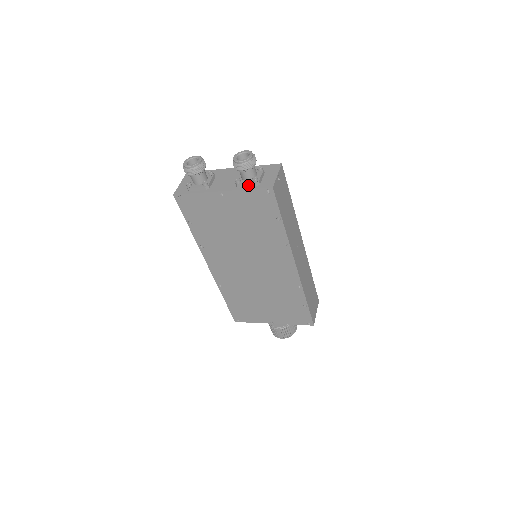
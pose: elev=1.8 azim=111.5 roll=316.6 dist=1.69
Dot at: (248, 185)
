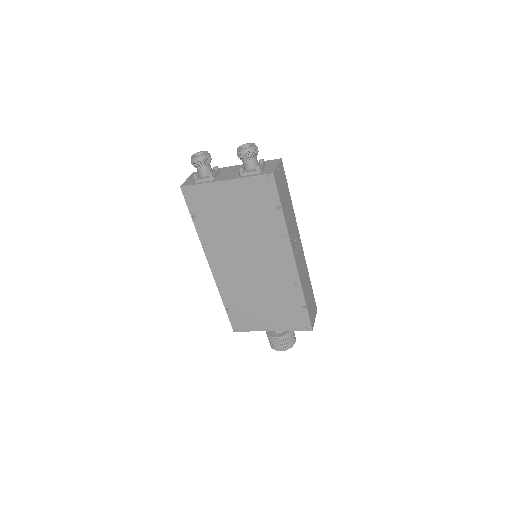
Dot at: (250, 173)
